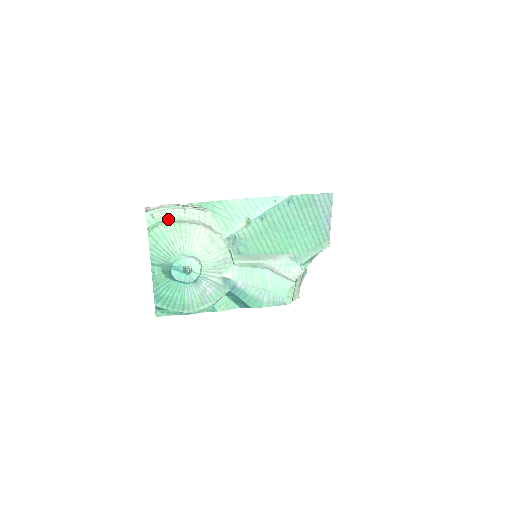
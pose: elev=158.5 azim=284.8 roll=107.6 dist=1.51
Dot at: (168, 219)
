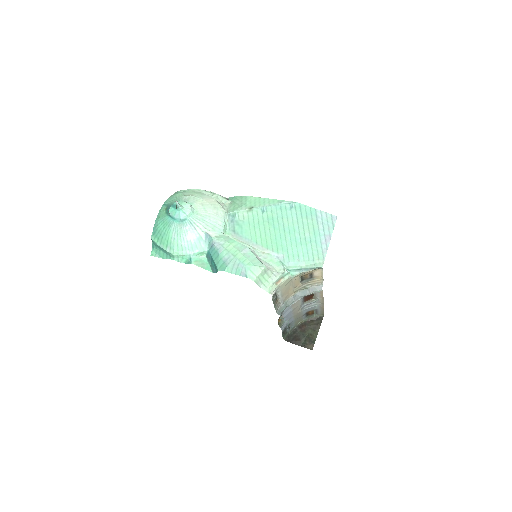
Dot at: occluded
